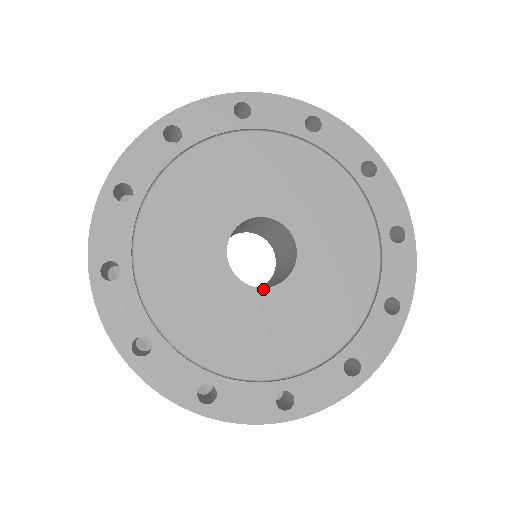
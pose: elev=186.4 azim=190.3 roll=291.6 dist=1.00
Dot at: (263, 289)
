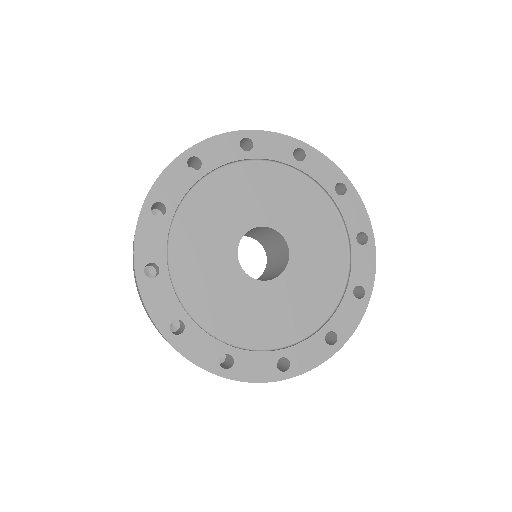
Dot at: (278, 277)
